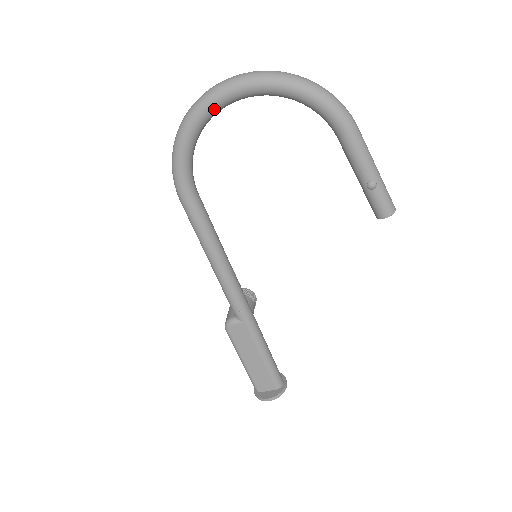
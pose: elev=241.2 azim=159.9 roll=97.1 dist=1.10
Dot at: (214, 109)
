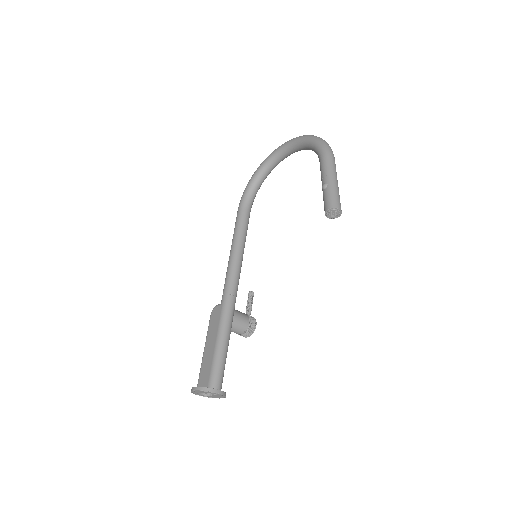
Dot at: (272, 157)
